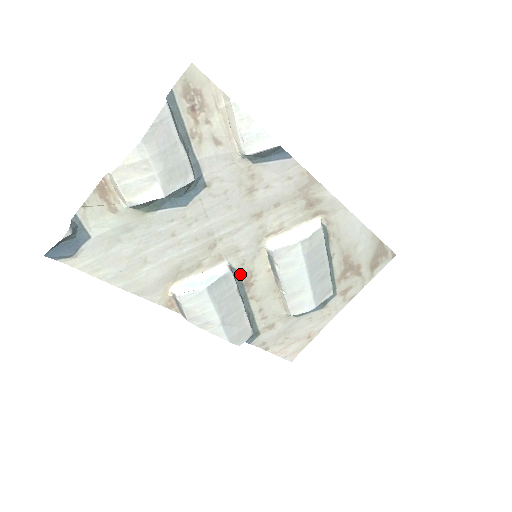
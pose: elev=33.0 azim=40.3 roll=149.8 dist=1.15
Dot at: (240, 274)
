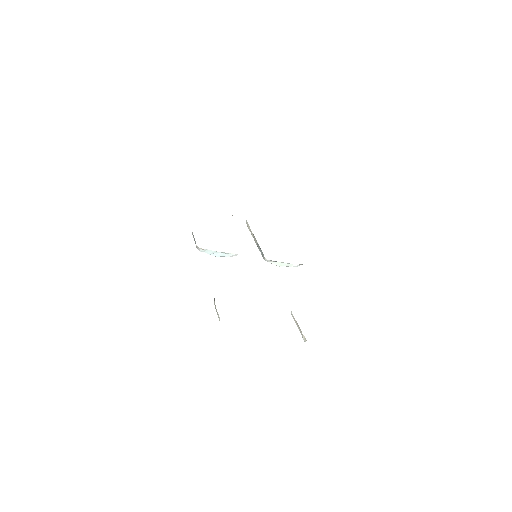
Dot at: occluded
